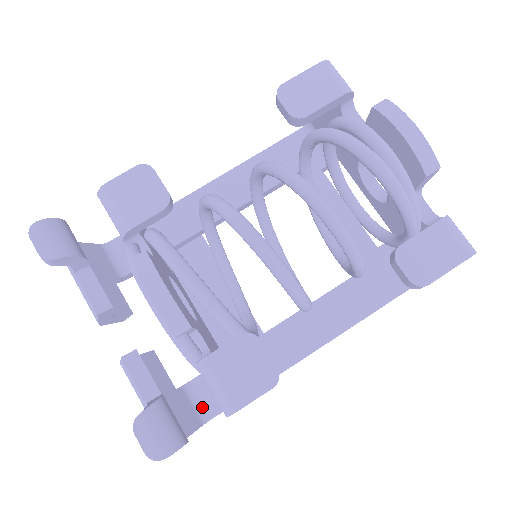
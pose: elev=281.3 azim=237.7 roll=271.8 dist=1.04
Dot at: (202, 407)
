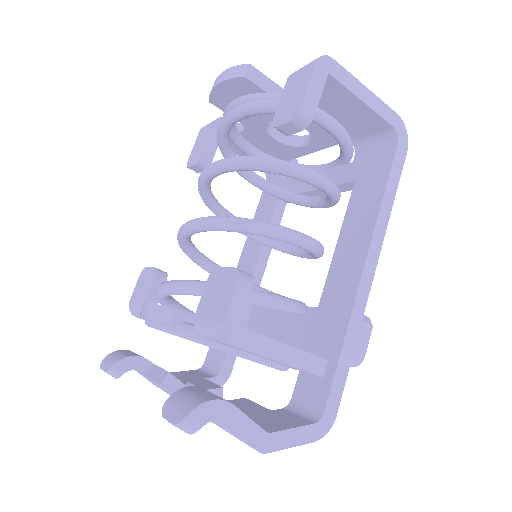
Dot at: (310, 411)
